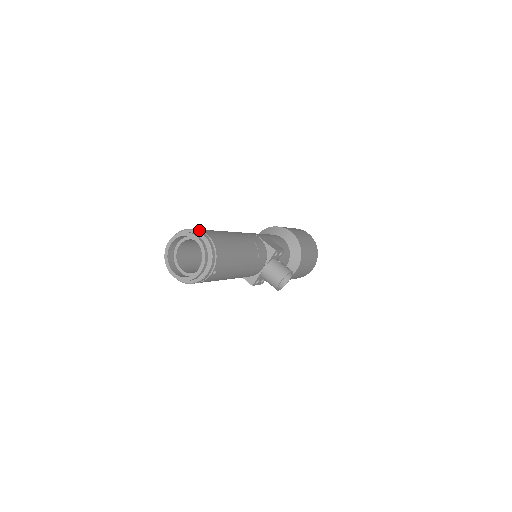
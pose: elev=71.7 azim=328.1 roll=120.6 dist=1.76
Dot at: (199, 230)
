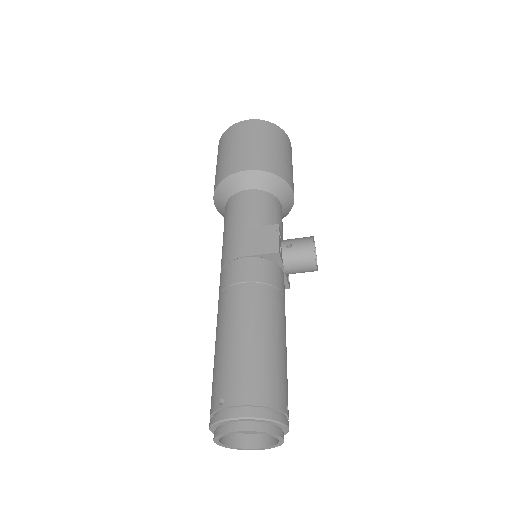
Dot at: (226, 408)
